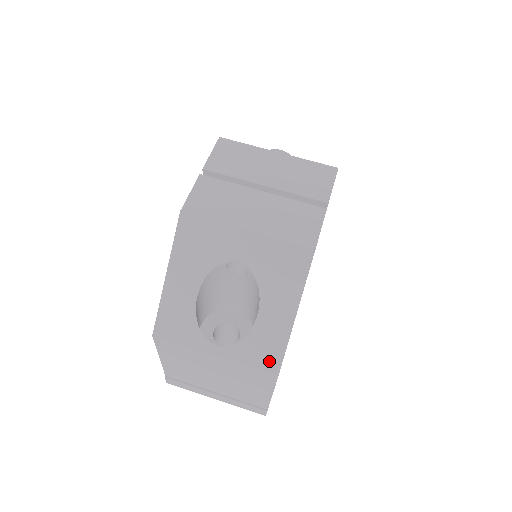
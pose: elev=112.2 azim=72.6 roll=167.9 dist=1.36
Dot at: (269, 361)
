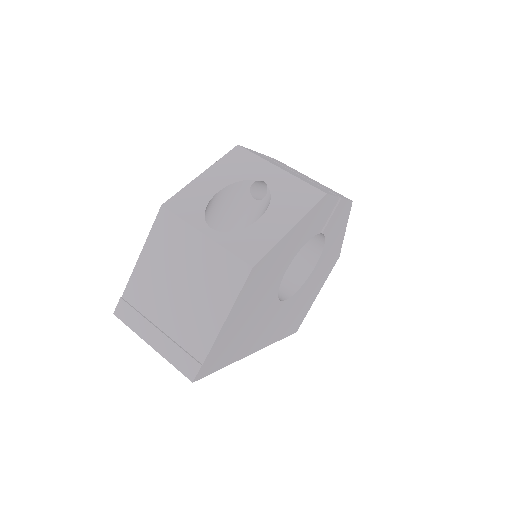
Dot at: (251, 253)
